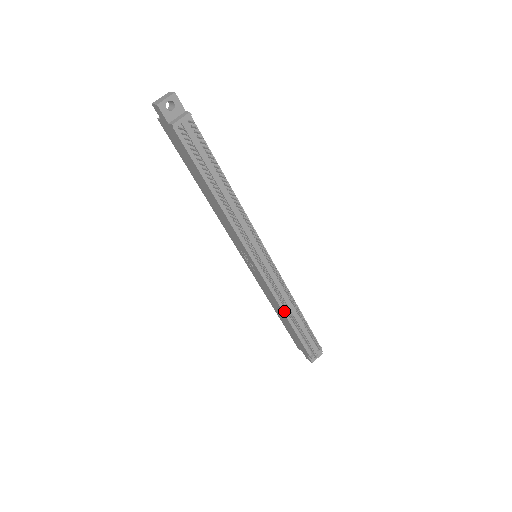
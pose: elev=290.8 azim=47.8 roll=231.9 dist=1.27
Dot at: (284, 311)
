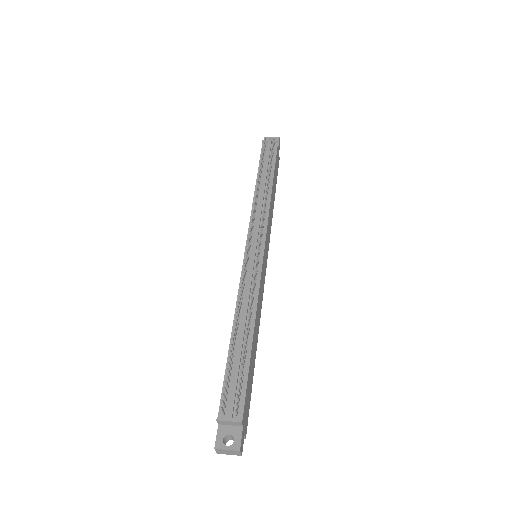
Dot at: occluded
